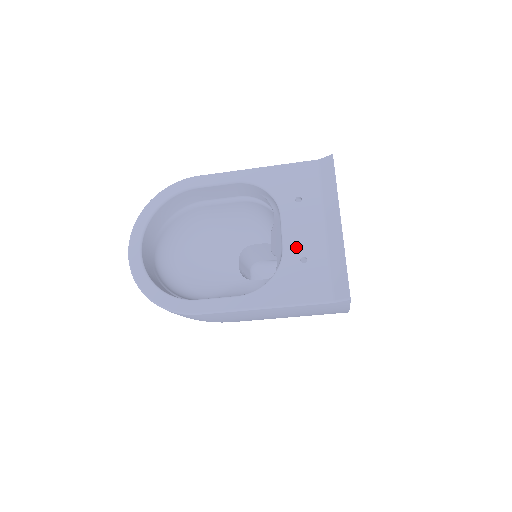
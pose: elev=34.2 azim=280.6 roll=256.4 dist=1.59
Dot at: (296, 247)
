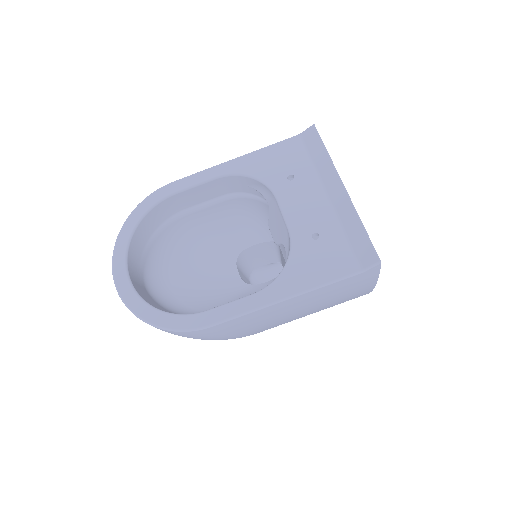
Dot at: (303, 225)
